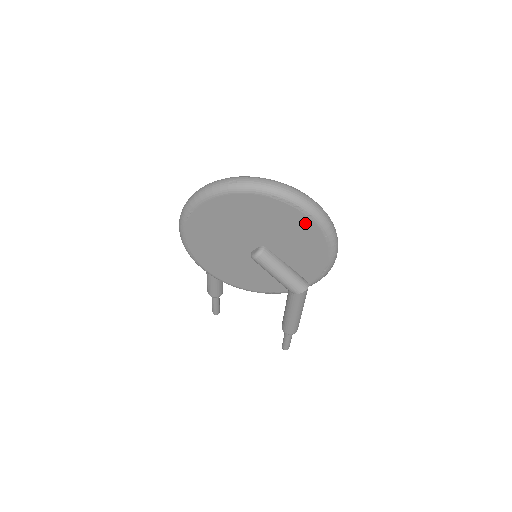
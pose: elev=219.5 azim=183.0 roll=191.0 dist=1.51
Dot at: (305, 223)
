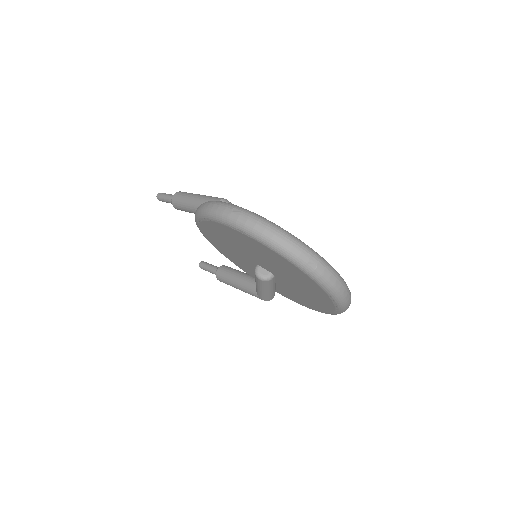
Dot at: (327, 307)
